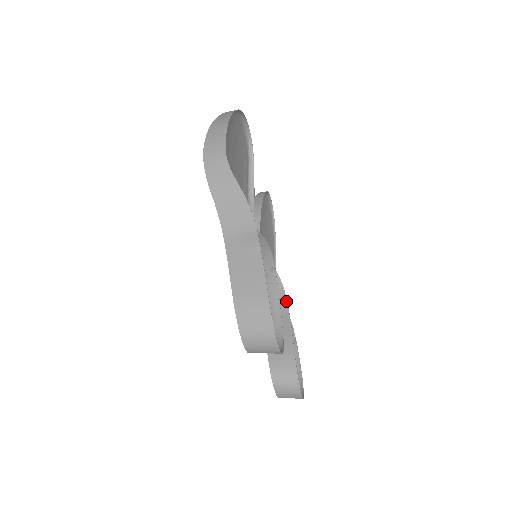
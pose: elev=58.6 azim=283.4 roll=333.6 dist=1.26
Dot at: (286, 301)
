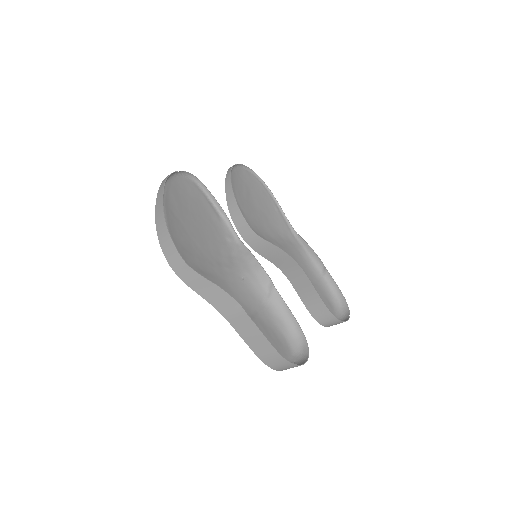
Dot at: (298, 266)
